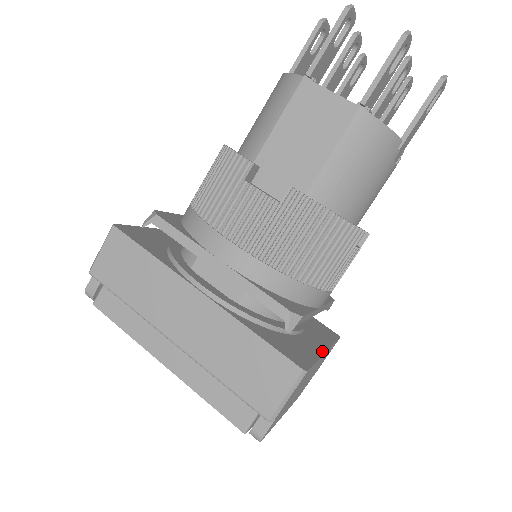
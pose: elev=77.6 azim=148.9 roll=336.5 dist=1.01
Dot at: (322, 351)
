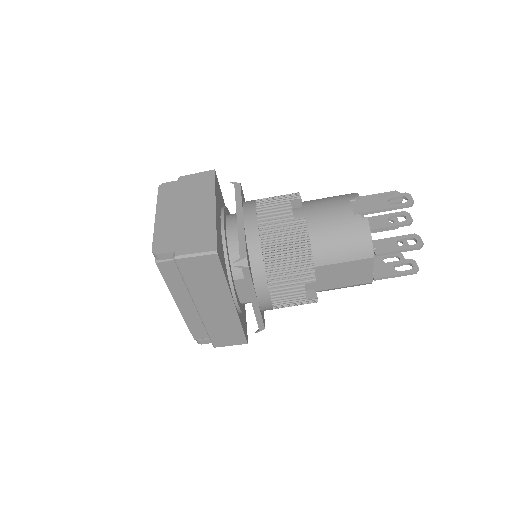
Dot at: occluded
